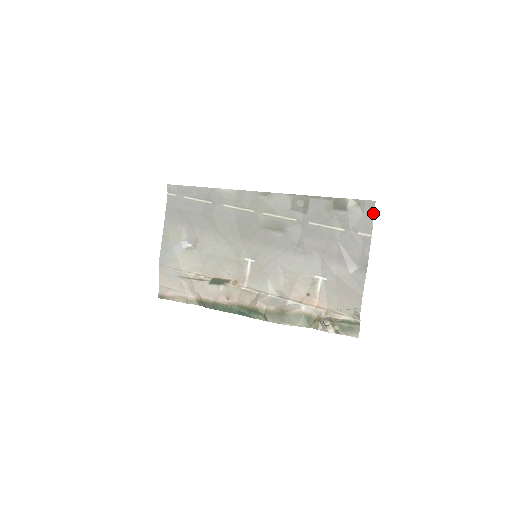
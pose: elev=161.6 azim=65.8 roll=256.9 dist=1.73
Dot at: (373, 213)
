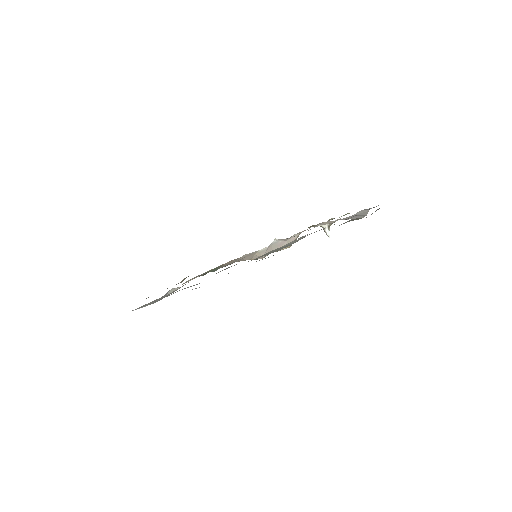
Dot at: occluded
